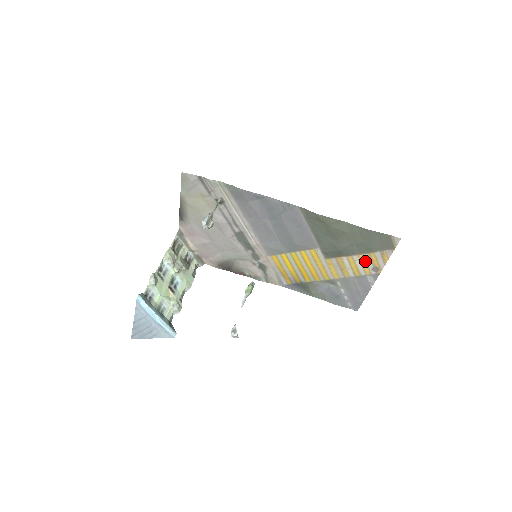
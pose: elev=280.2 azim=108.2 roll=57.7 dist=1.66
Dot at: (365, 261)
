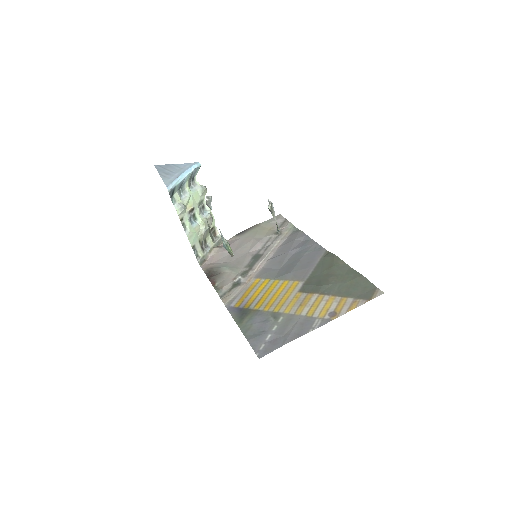
Dot at: (331, 303)
